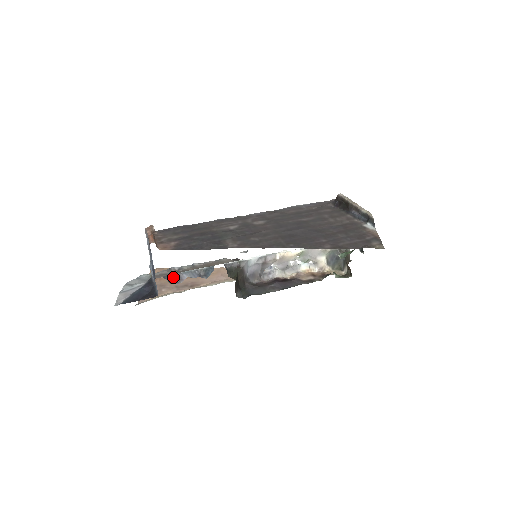
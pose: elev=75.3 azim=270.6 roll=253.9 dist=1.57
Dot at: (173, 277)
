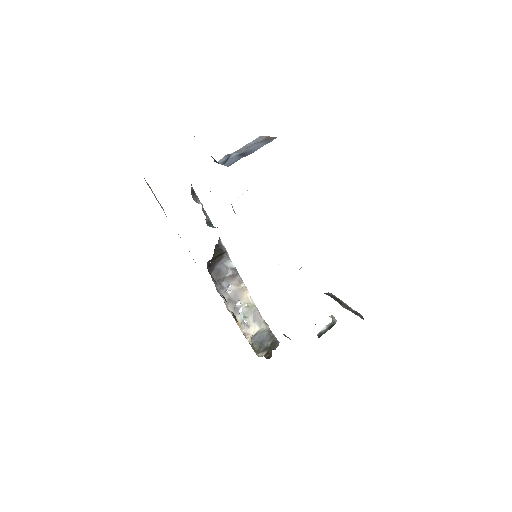
Dot at: (194, 192)
